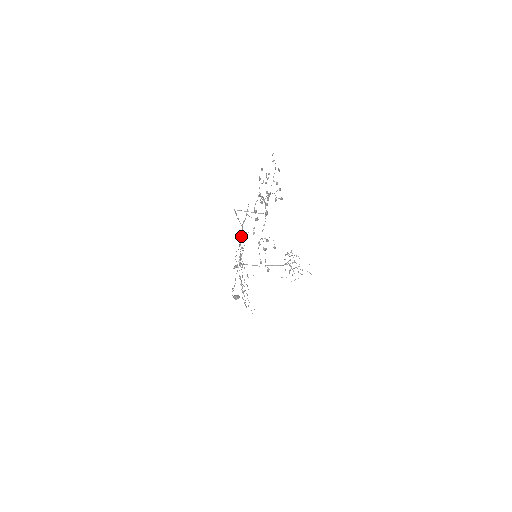
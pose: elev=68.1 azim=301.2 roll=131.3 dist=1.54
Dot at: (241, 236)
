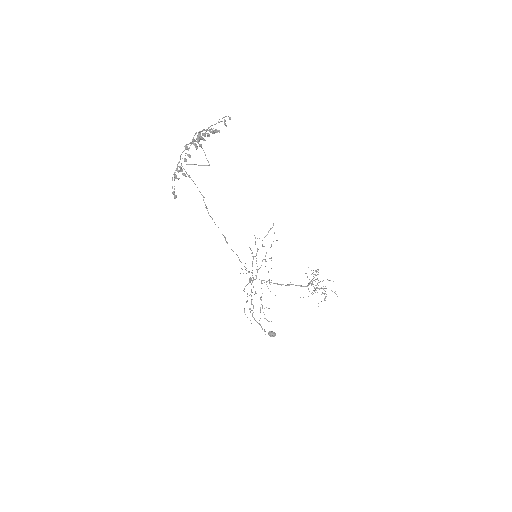
Dot at: (271, 258)
